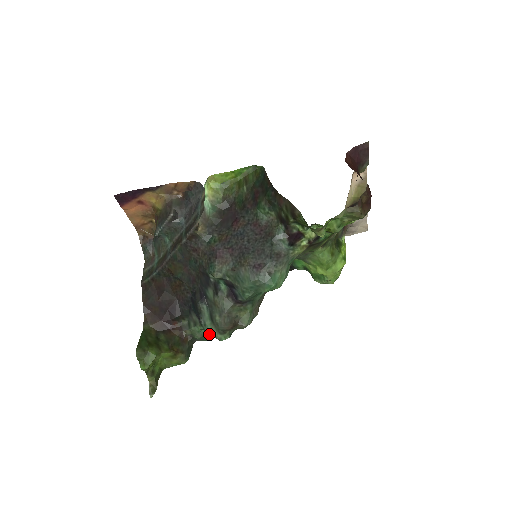
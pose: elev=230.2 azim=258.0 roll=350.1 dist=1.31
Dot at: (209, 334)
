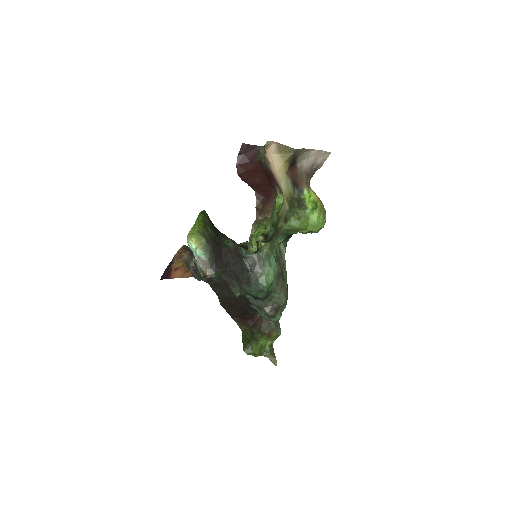
Dot at: occluded
